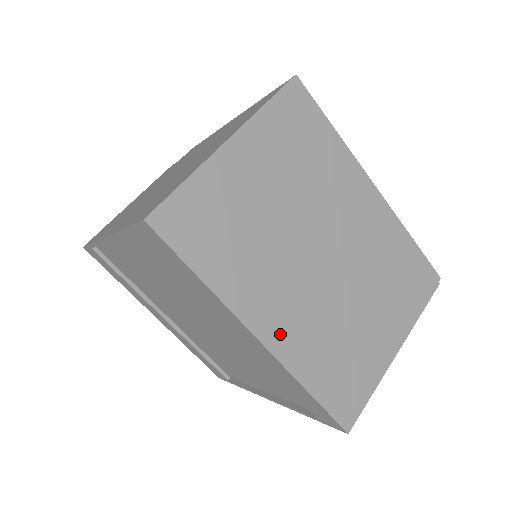
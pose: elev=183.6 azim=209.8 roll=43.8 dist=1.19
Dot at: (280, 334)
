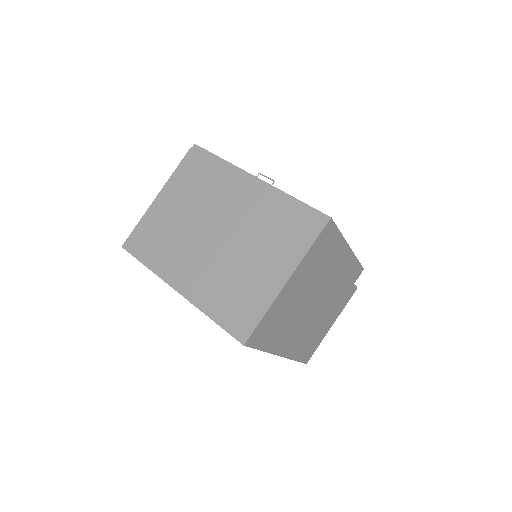
Dot at: (190, 286)
